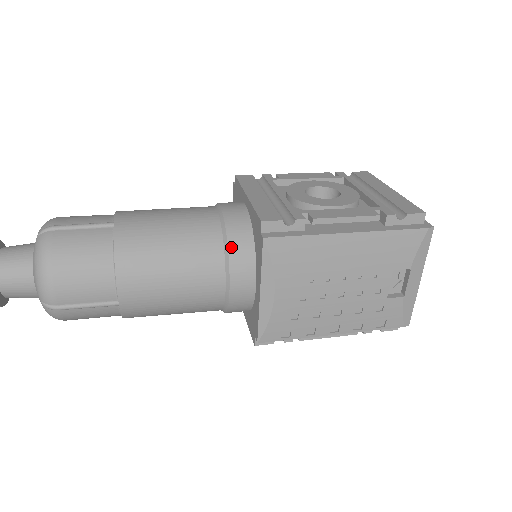
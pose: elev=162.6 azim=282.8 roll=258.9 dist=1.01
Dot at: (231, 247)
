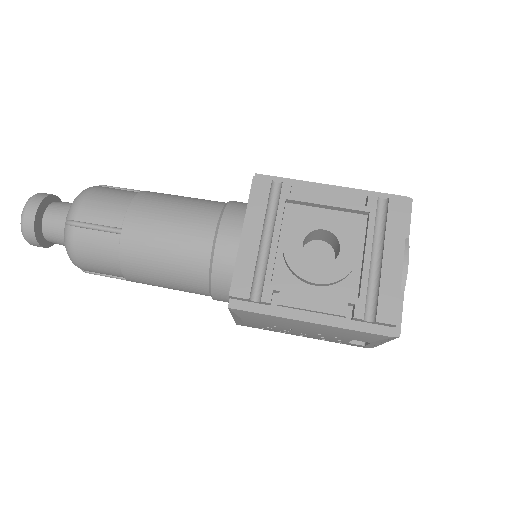
Dot at: (214, 281)
